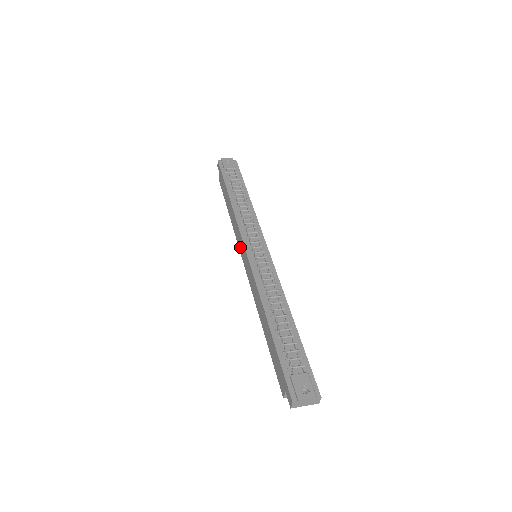
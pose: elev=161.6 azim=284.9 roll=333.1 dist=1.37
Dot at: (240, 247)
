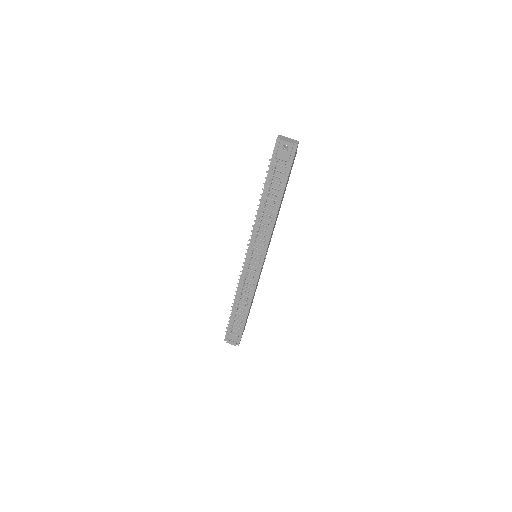
Dot at: occluded
